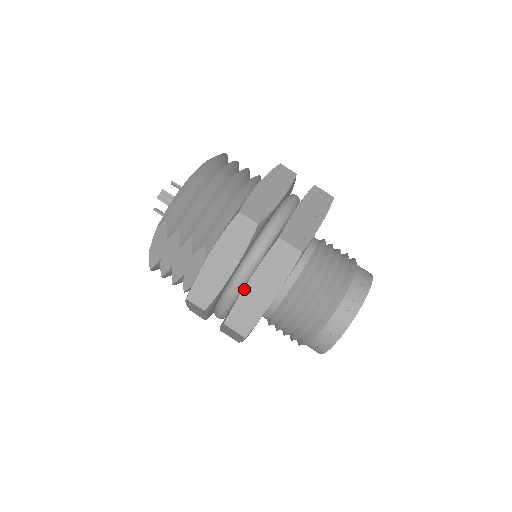
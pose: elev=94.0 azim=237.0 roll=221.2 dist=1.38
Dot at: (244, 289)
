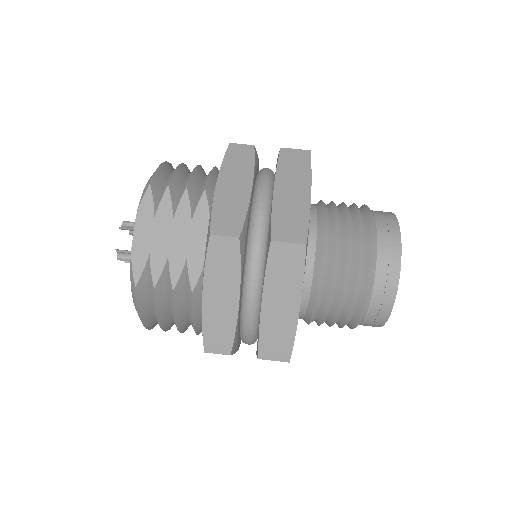
Dot at: (273, 198)
